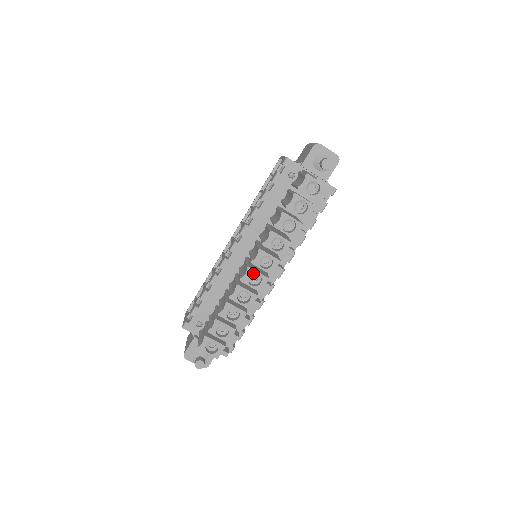
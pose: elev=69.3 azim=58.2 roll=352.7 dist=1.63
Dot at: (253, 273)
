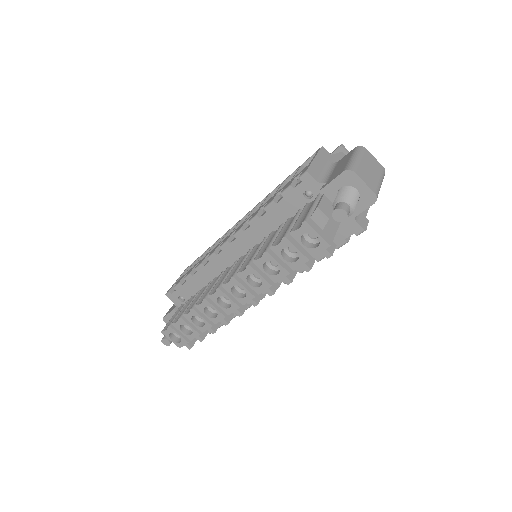
Dot at: (223, 296)
